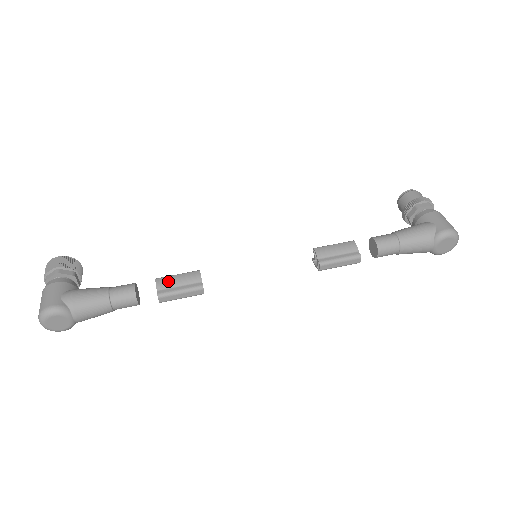
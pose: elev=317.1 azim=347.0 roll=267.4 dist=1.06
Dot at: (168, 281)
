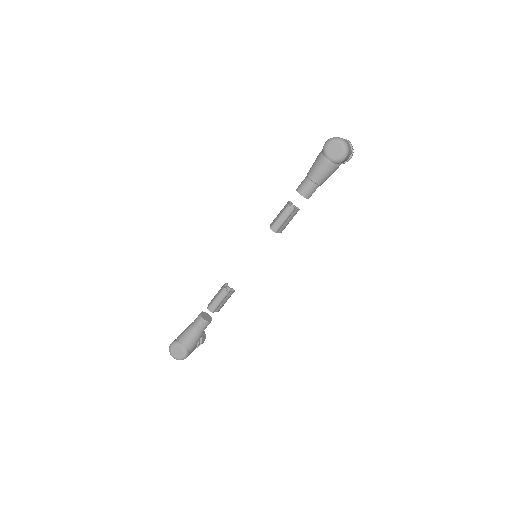
Dot at: (213, 299)
